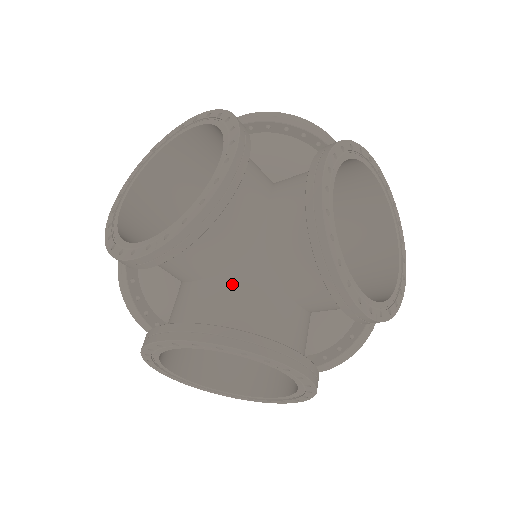
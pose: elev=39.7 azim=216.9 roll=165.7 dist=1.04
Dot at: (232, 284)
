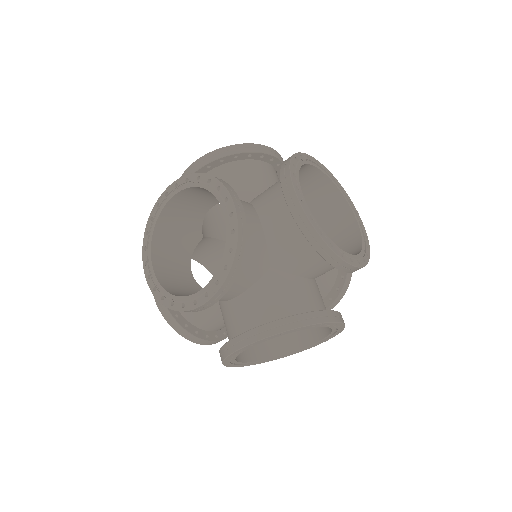
Dot at: (264, 288)
